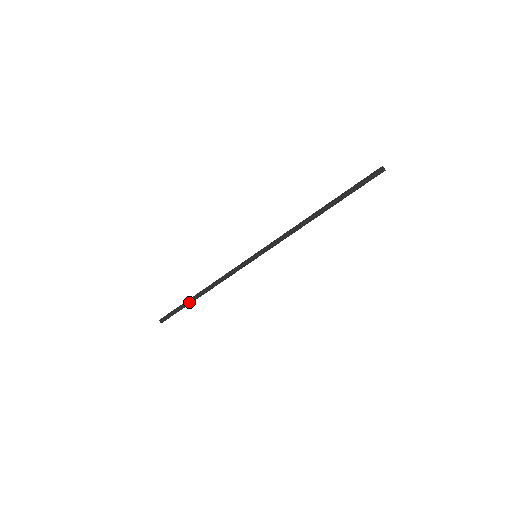
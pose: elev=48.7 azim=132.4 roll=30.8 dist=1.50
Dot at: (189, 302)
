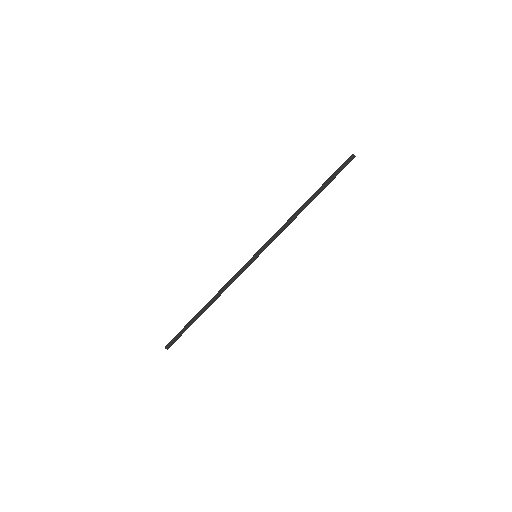
Dot at: (194, 317)
